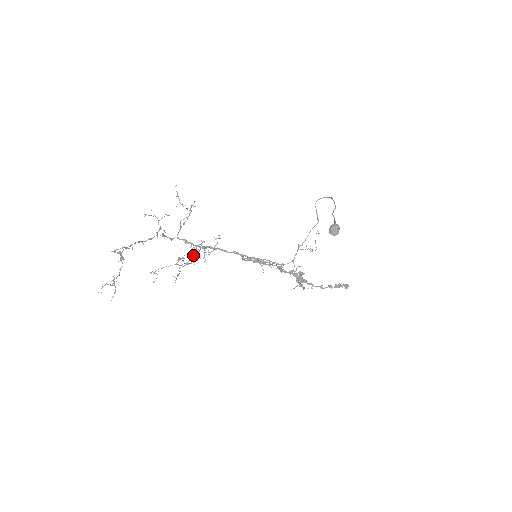
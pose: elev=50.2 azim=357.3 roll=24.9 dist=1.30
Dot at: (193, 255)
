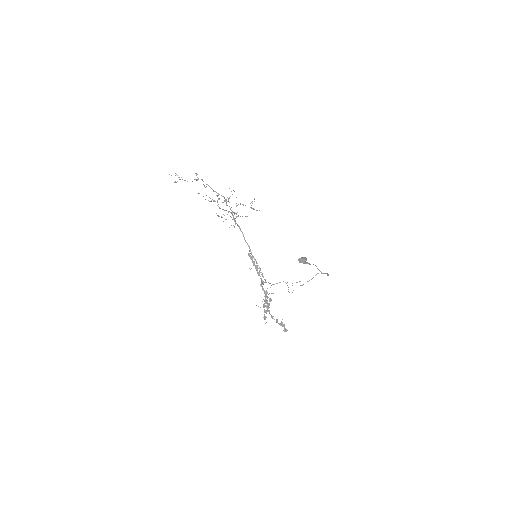
Dot at: occluded
